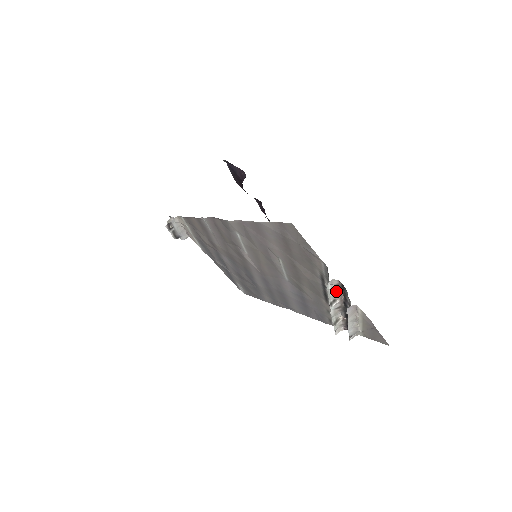
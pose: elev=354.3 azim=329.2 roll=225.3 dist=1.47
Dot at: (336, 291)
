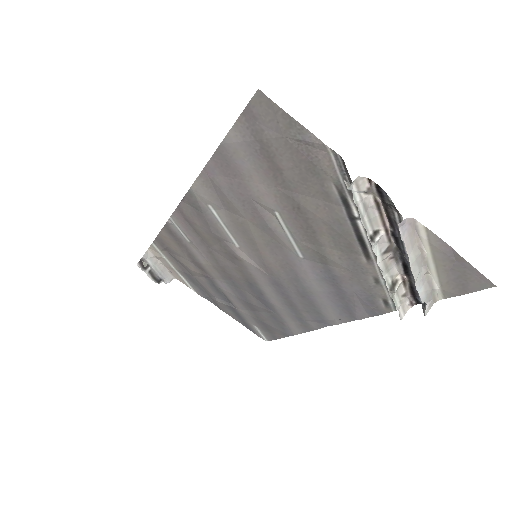
Dot at: (372, 209)
